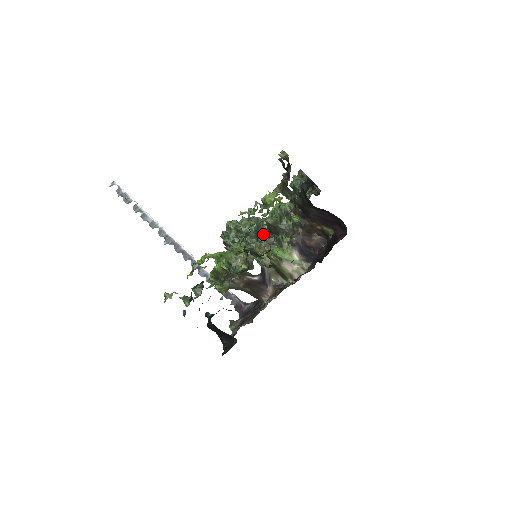
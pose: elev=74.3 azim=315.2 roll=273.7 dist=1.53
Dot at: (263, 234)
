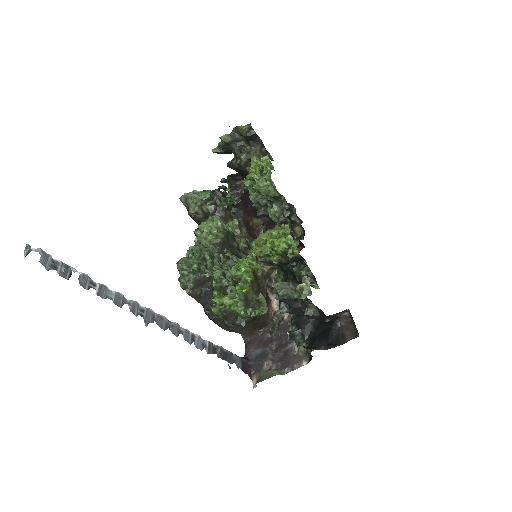
Dot at: occluded
